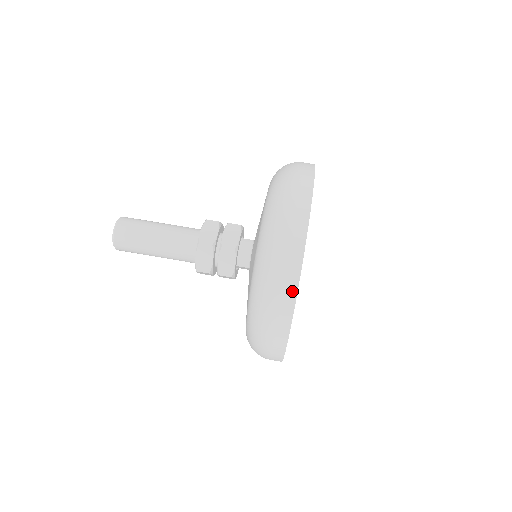
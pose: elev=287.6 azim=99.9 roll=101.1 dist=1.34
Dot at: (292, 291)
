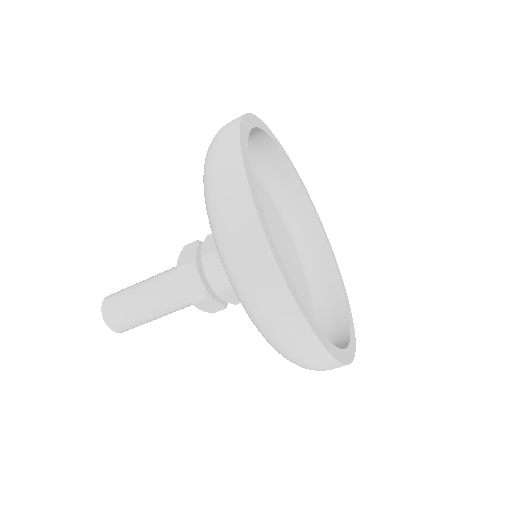
Dot at: occluded
